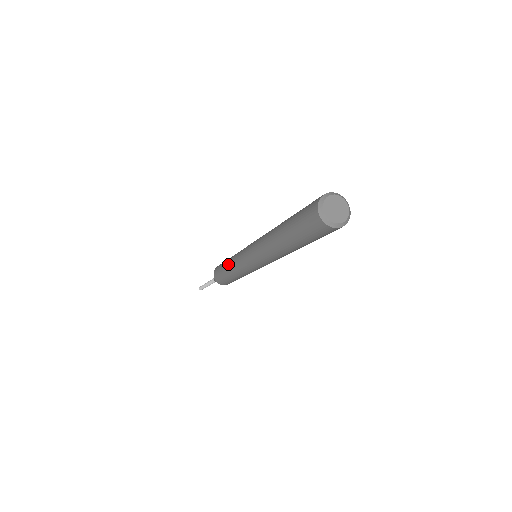
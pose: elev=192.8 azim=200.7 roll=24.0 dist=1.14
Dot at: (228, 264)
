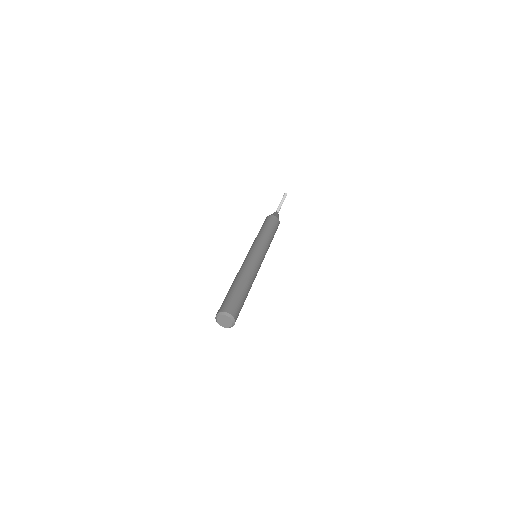
Dot at: occluded
